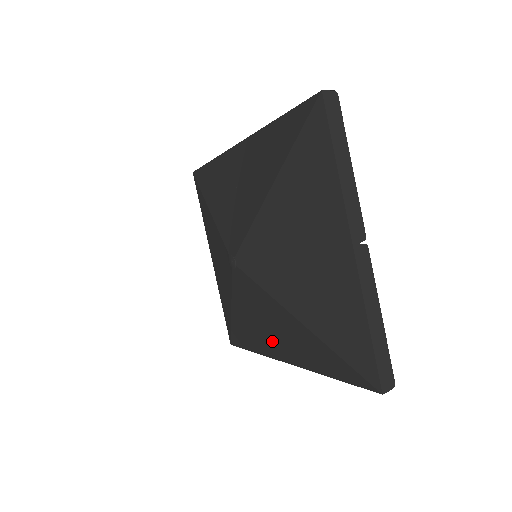
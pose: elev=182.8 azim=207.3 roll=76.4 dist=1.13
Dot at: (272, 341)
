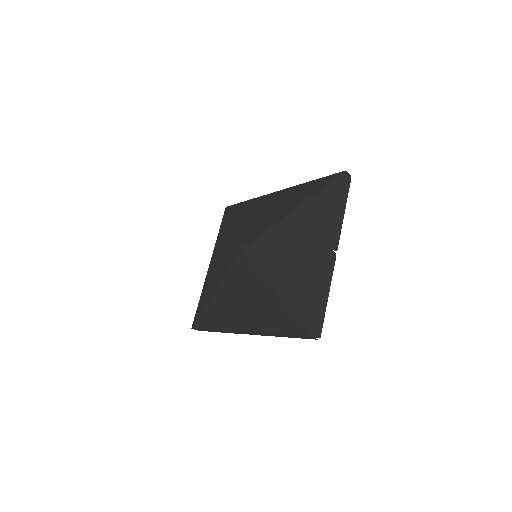
Dot at: (240, 313)
